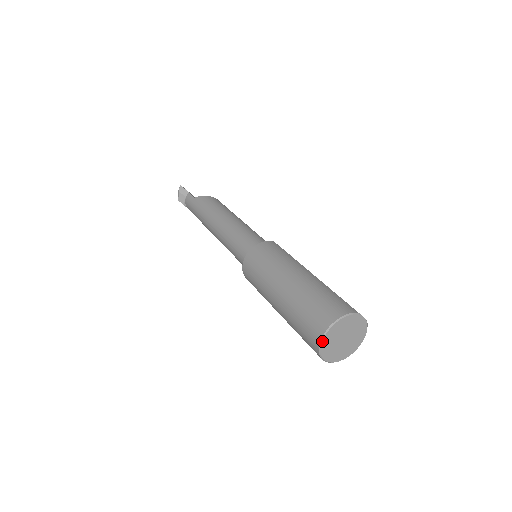
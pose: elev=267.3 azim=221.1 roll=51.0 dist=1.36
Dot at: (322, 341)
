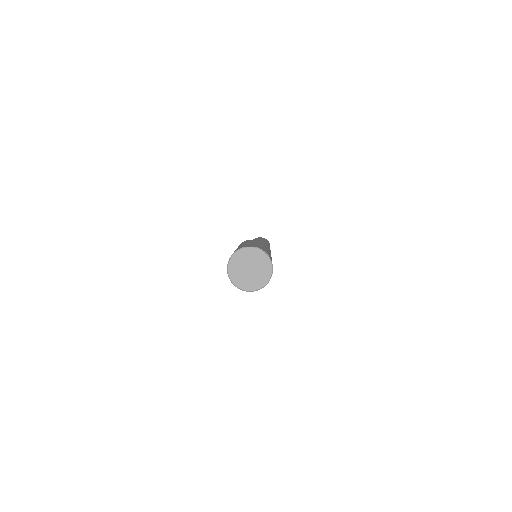
Dot at: (231, 280)
